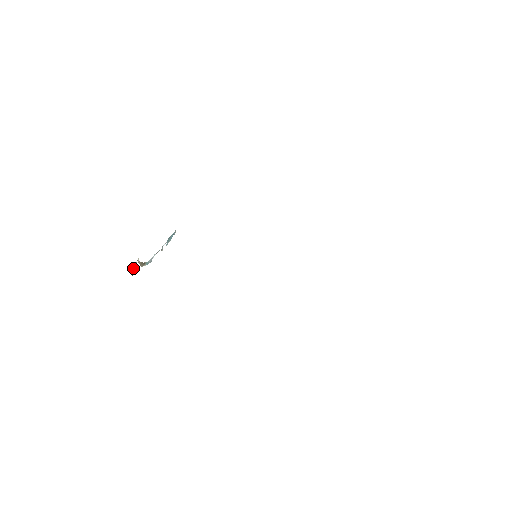
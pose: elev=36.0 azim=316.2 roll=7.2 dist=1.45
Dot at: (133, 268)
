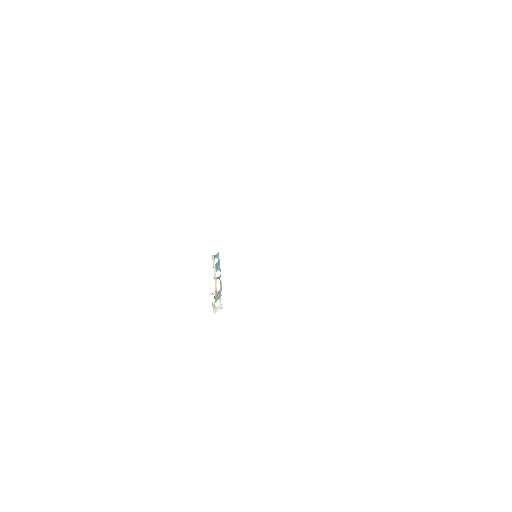
Dot at: (219, 308)
